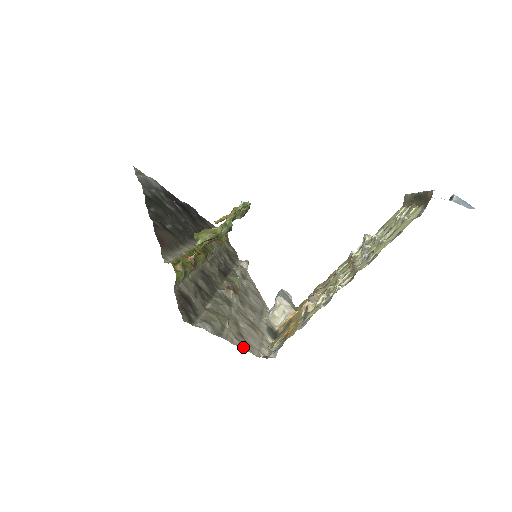
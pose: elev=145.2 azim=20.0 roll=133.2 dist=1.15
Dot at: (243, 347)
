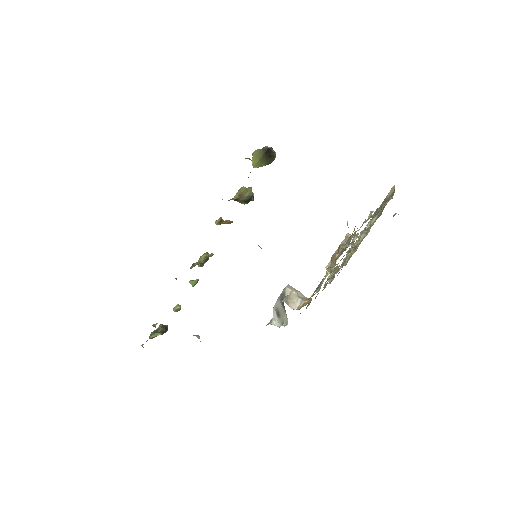
Dot at: occluded
